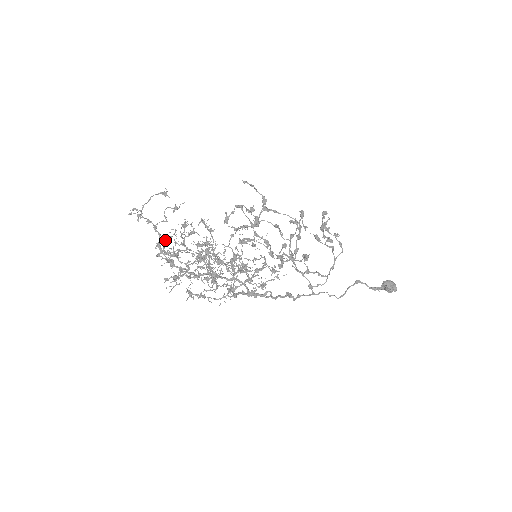
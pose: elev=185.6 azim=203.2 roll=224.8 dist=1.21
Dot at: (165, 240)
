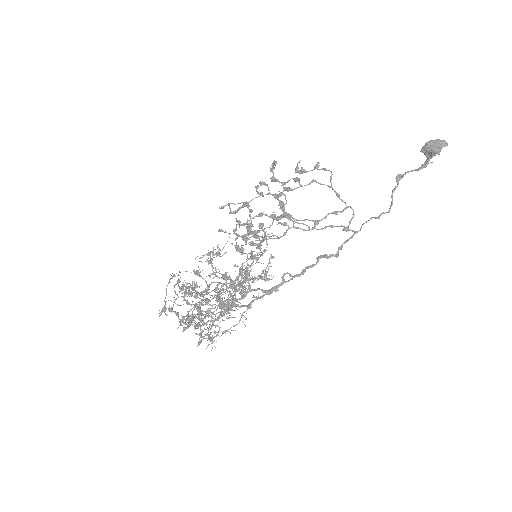
Dot at: occluded
